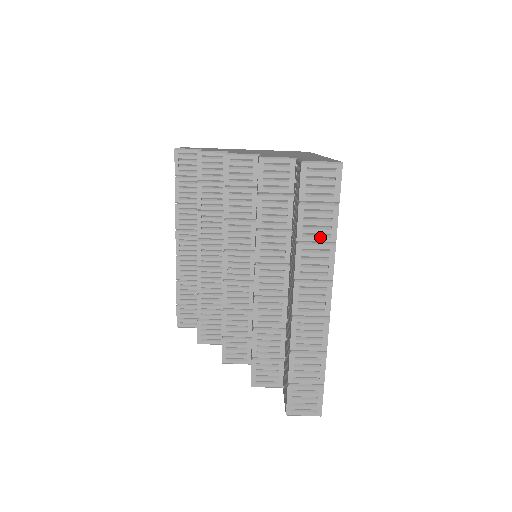
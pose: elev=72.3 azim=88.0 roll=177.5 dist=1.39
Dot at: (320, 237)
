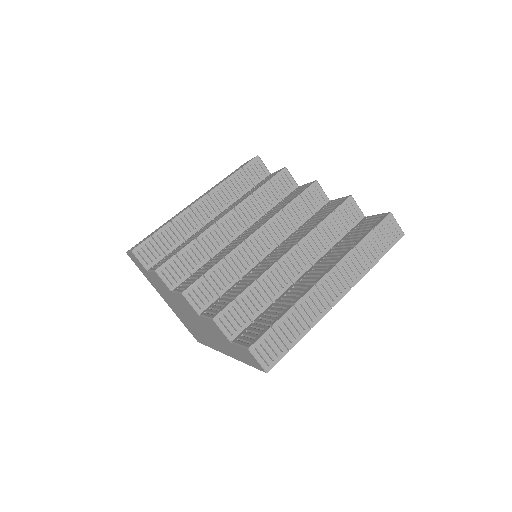
Dot at: (367, 257)
